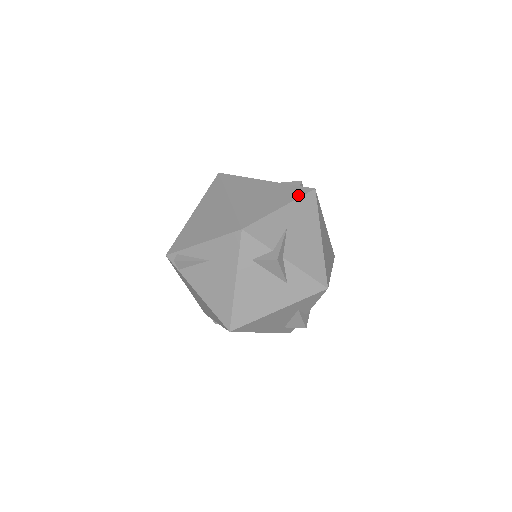
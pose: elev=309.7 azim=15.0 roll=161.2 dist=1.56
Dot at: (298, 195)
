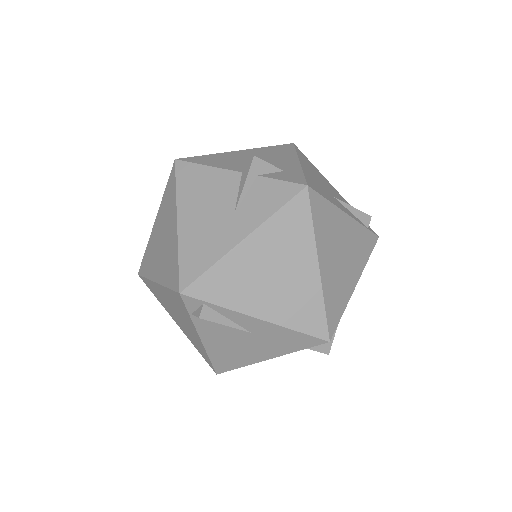
Dot at: (369, 254)
